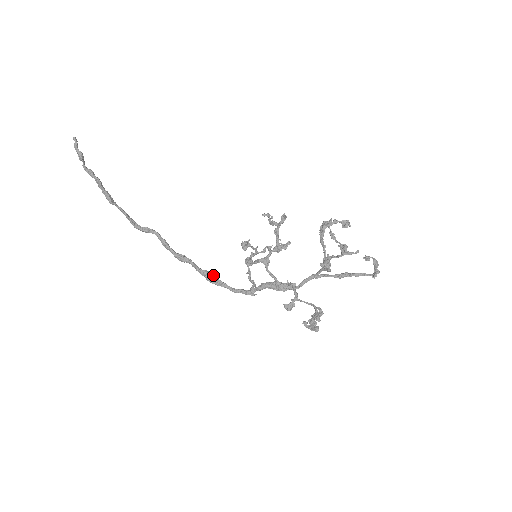
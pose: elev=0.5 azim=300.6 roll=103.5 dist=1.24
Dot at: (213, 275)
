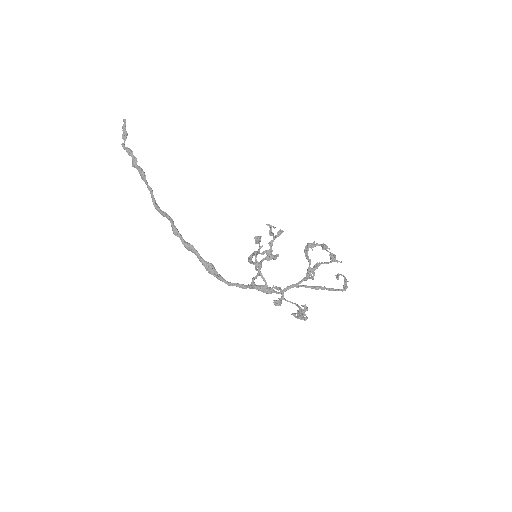
Dot at: (214, 267)
